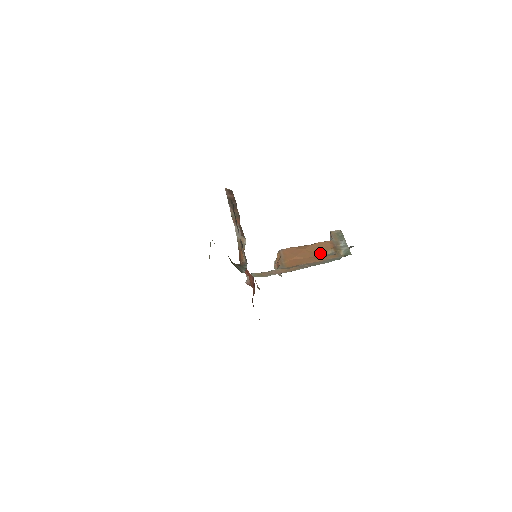
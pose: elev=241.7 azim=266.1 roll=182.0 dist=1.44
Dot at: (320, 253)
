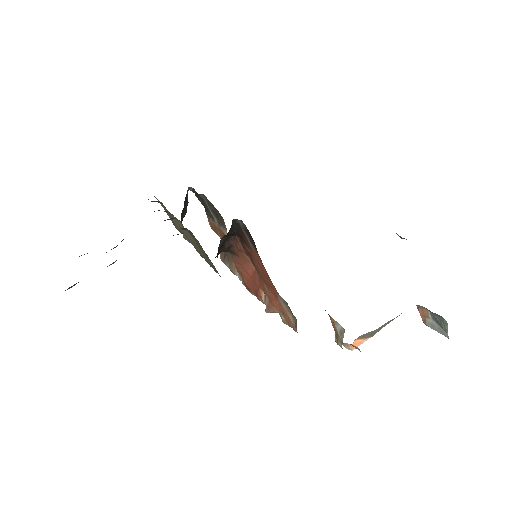
Dot at: occluded
